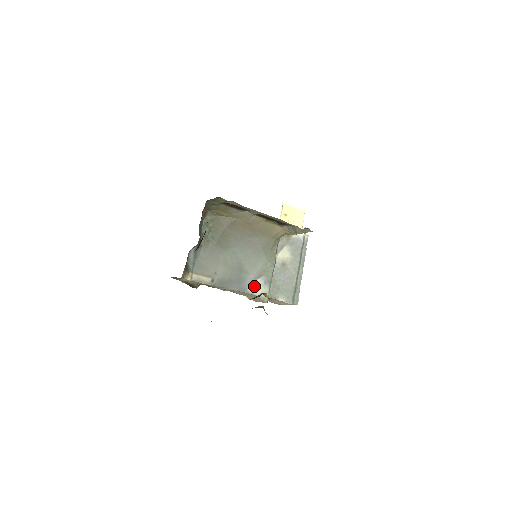
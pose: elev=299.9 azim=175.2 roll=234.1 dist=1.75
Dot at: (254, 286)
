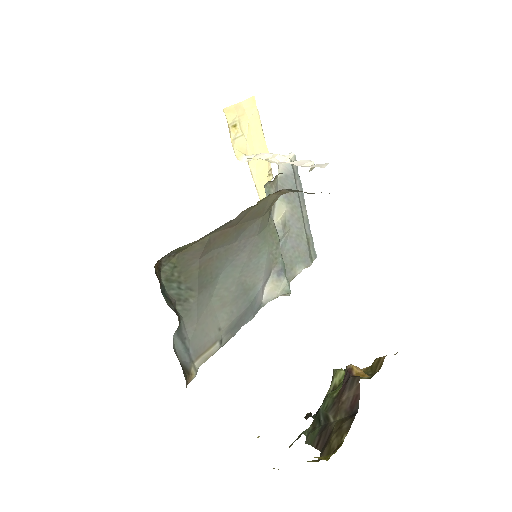
Dot at: (268, 291)
